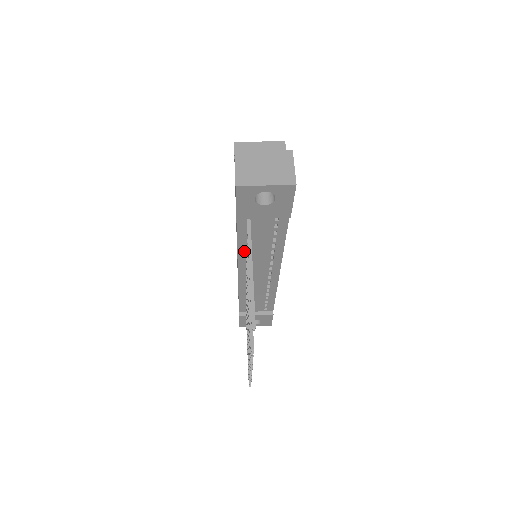
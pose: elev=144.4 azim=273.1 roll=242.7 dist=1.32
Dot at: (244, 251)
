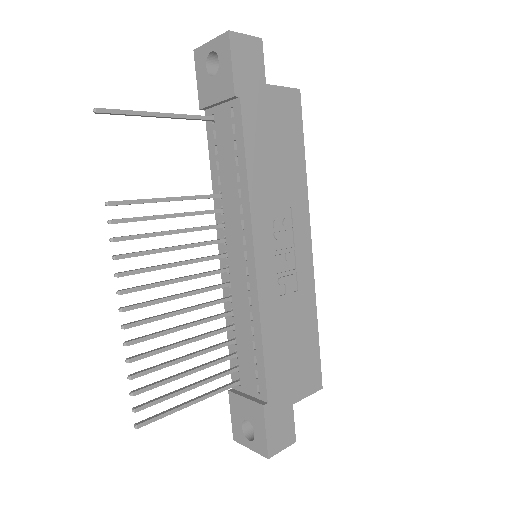
Dot at: (218, 192)
